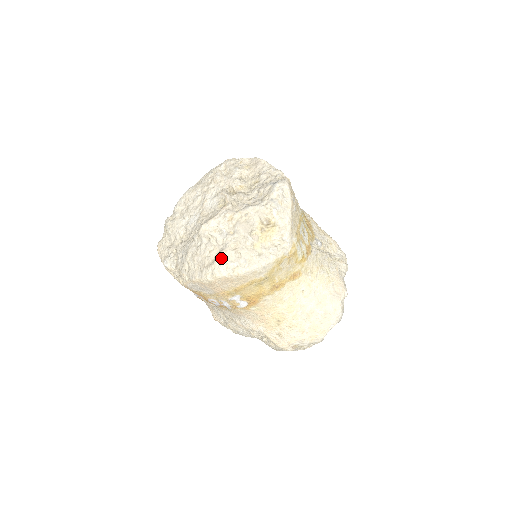
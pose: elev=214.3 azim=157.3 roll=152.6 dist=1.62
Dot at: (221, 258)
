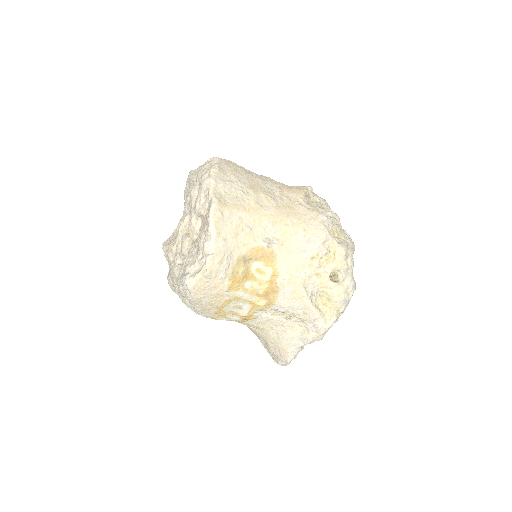
Dot at: (168, 280)
